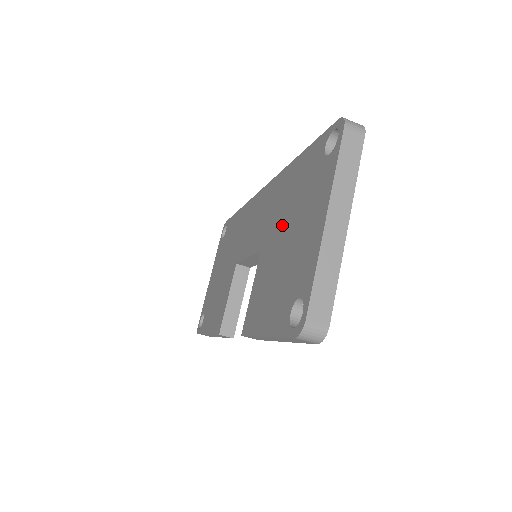
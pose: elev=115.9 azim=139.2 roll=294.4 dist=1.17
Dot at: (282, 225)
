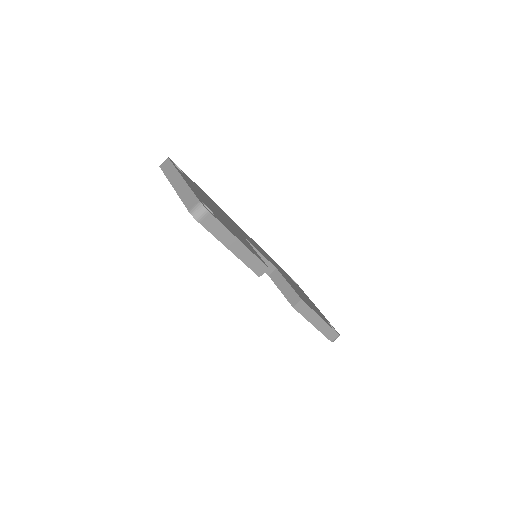
Dot at: occluded
